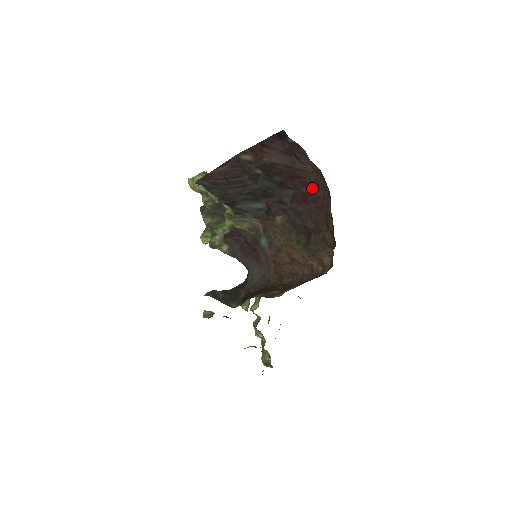
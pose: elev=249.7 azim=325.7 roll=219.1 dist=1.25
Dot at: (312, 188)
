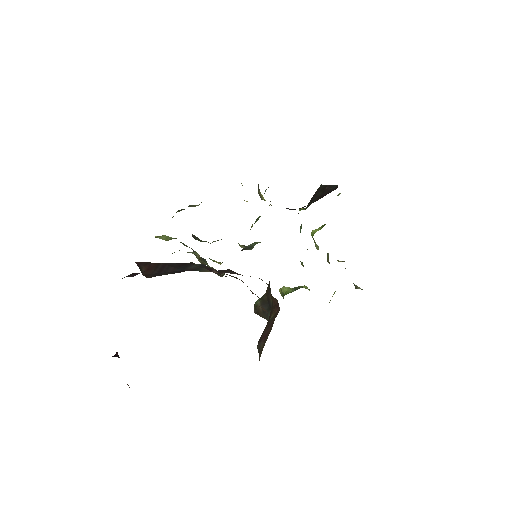
Dot at: occluded
